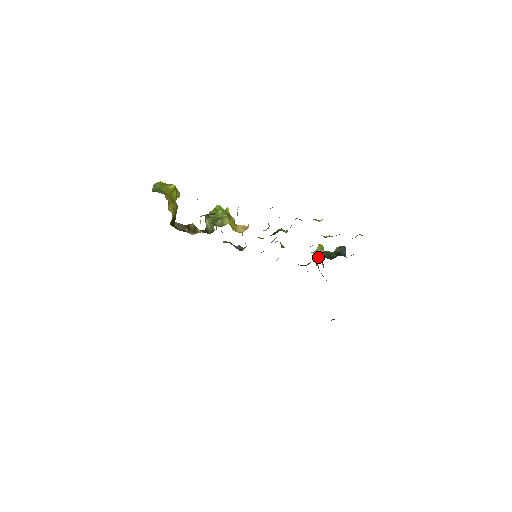
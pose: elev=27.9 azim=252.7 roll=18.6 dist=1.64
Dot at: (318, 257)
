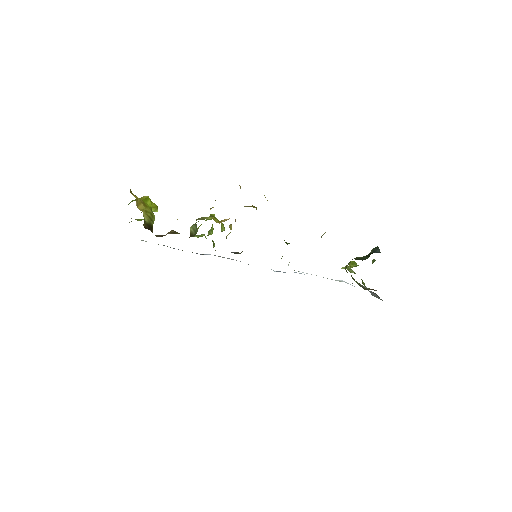
Dot at: occluded
